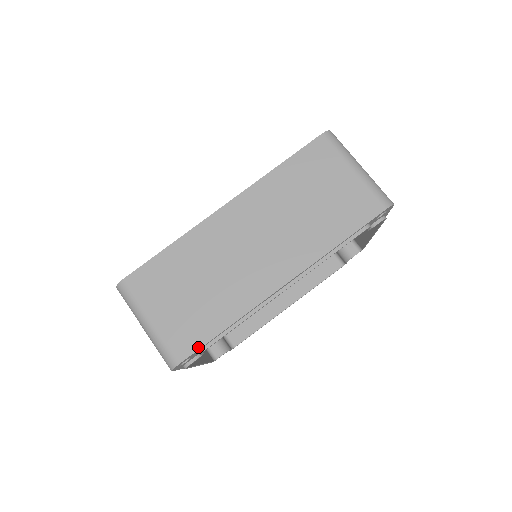
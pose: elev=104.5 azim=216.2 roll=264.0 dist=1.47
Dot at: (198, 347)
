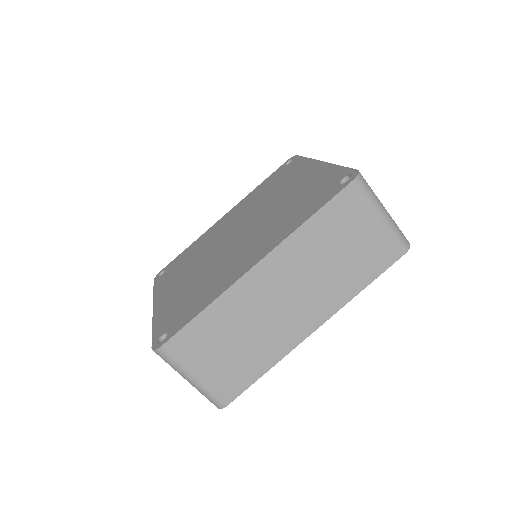
Dot at: (243, 391)
